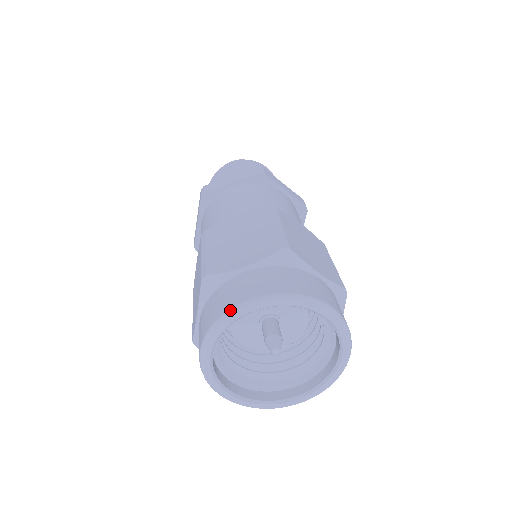
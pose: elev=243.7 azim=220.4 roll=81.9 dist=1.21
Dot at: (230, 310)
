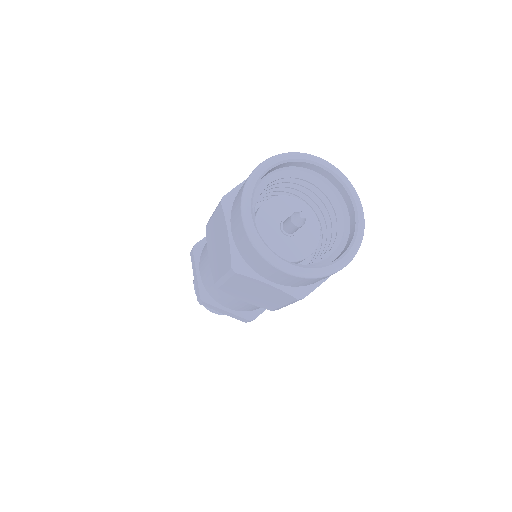
Dot at: (252, 172)
